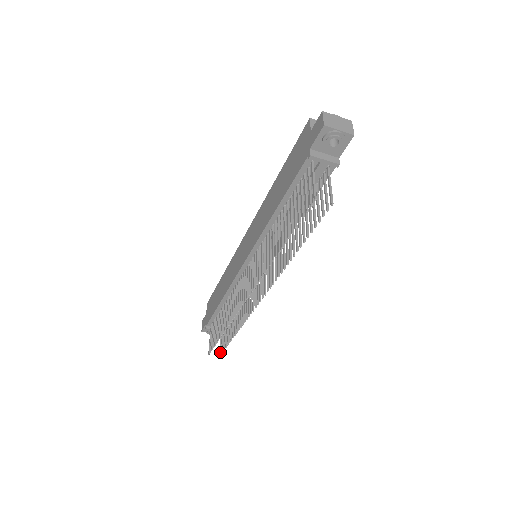
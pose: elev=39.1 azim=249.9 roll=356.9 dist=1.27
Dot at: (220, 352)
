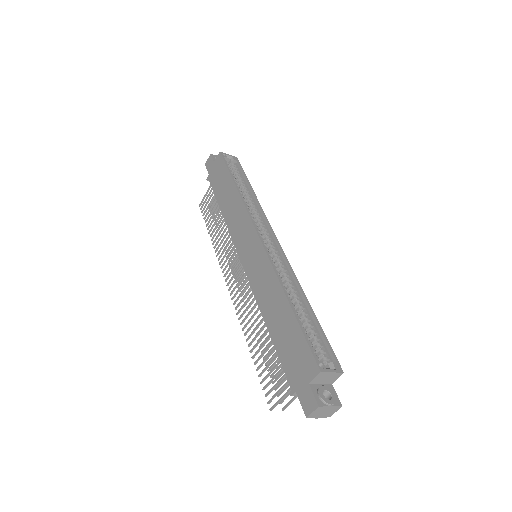
Dot at: occluded
